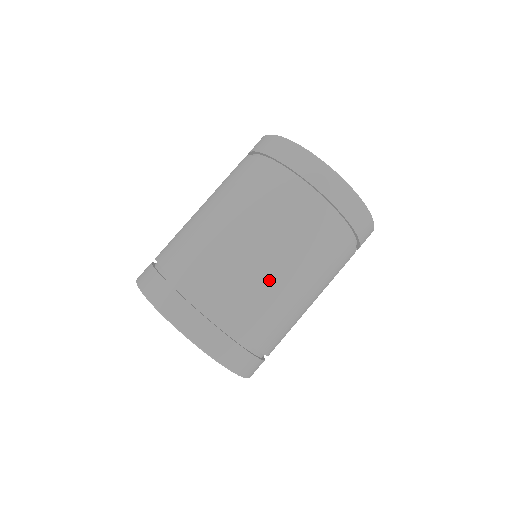
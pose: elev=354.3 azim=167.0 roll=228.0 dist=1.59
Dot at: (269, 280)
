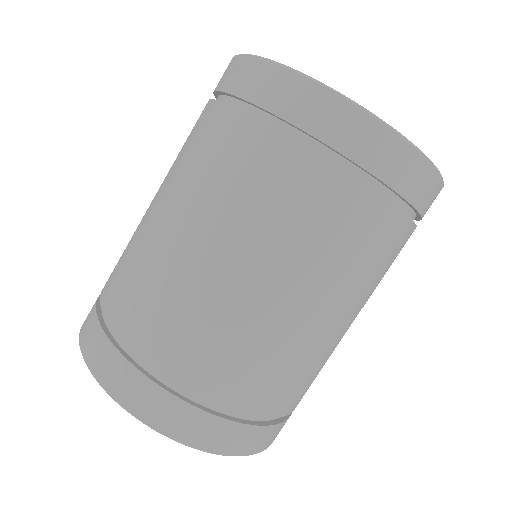
Dot at: (337, 342)
